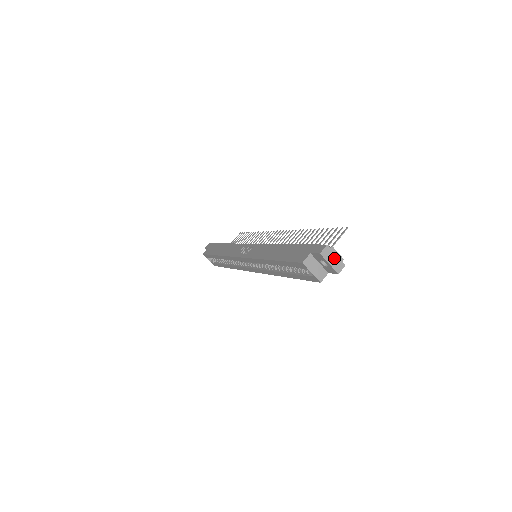
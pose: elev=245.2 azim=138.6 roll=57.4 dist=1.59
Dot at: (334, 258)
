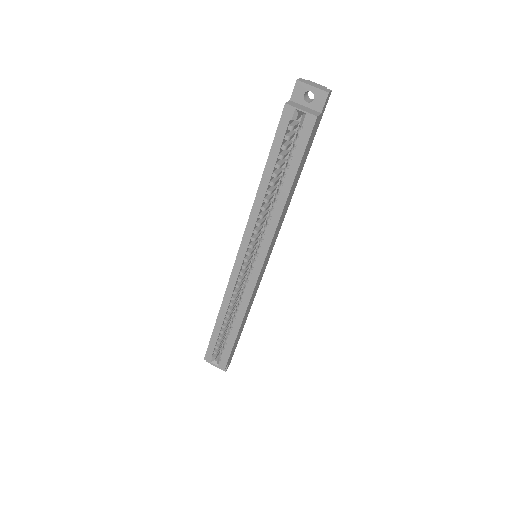
Dot at: (315, 85)
